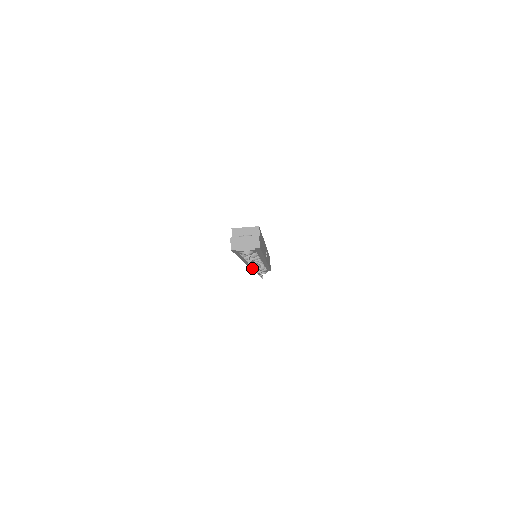
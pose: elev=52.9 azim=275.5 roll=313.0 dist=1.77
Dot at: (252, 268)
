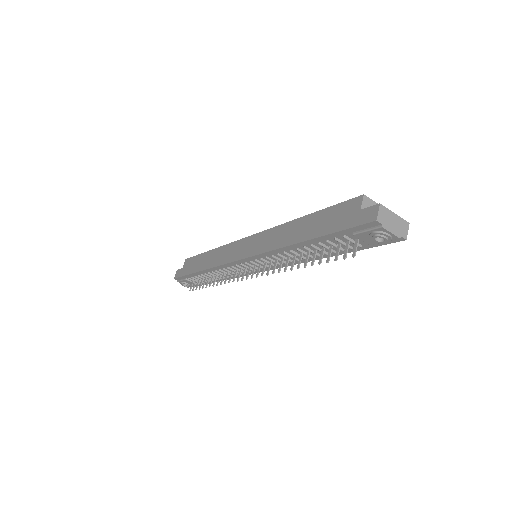
Dot at: (312, 265)
